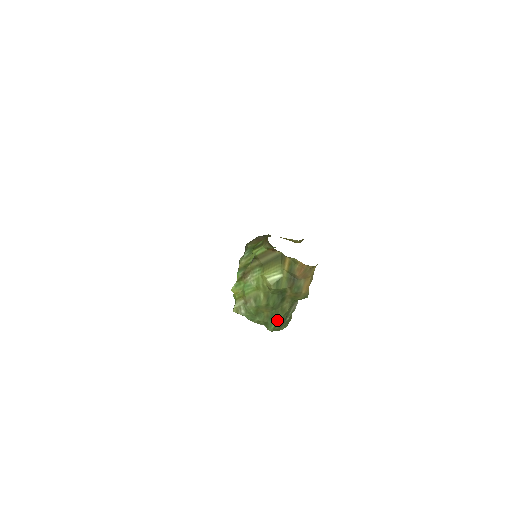
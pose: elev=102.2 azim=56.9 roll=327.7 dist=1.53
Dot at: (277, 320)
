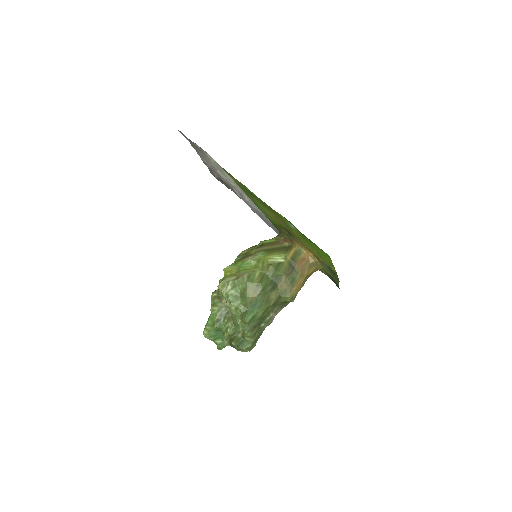
Dot at: (258, 310)
